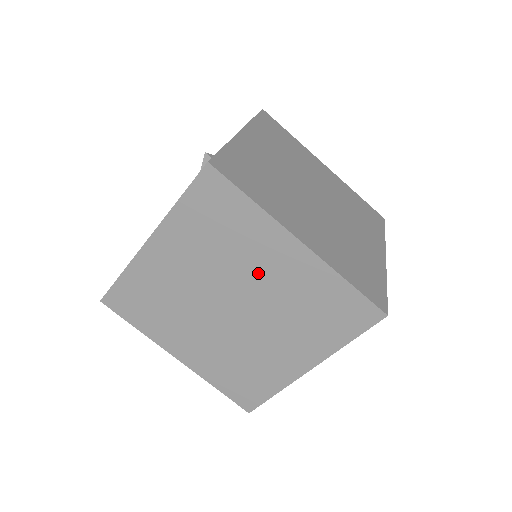
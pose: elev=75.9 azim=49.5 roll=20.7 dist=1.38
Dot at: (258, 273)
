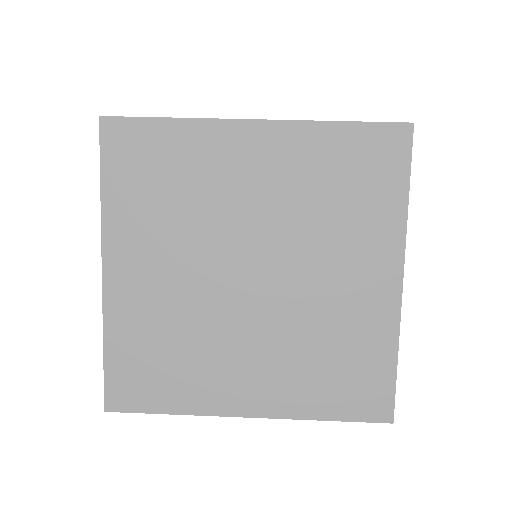
Dot at: (243, 200)
